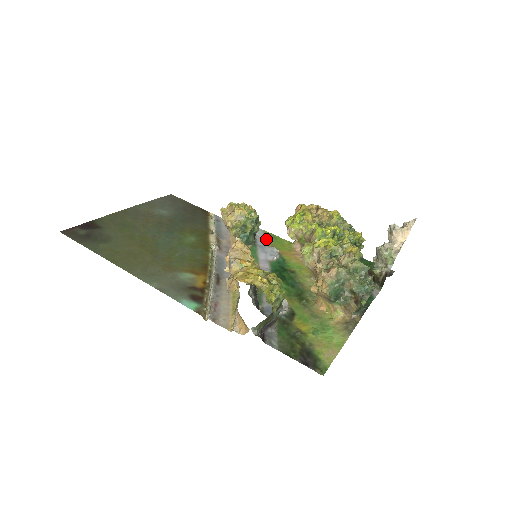
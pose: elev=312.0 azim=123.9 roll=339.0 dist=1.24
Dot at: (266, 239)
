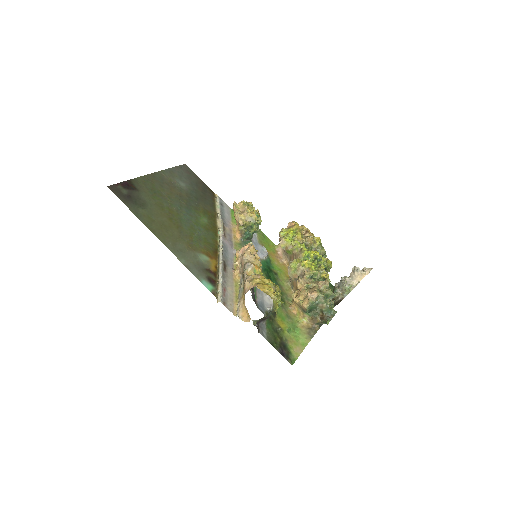
Dot at: (258, 236)
